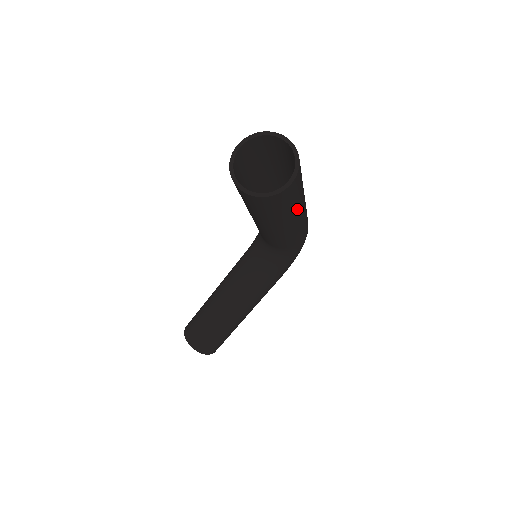
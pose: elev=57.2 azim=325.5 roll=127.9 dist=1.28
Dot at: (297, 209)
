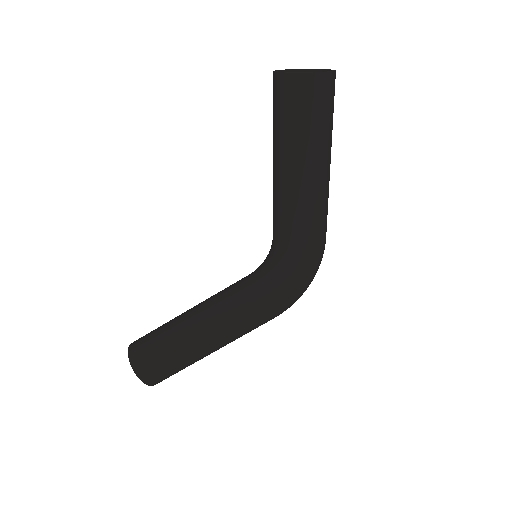
Dot at: (314, 147)
